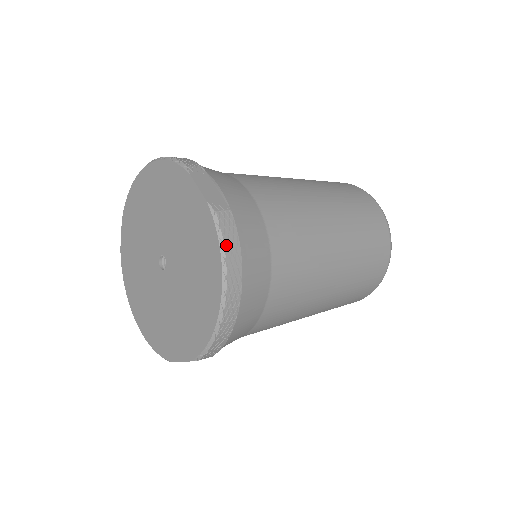
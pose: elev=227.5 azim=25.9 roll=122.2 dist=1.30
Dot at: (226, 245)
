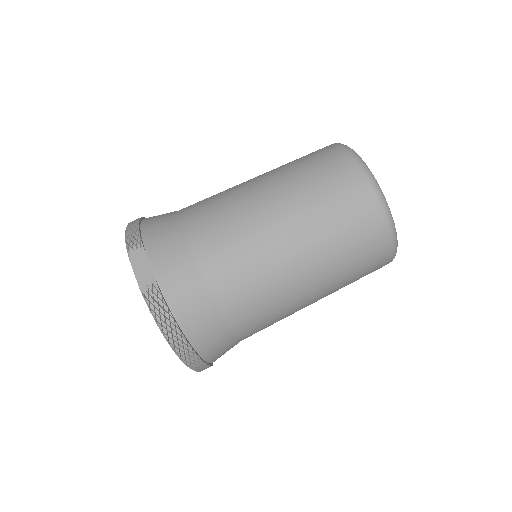
Dot at: (159, 321)
